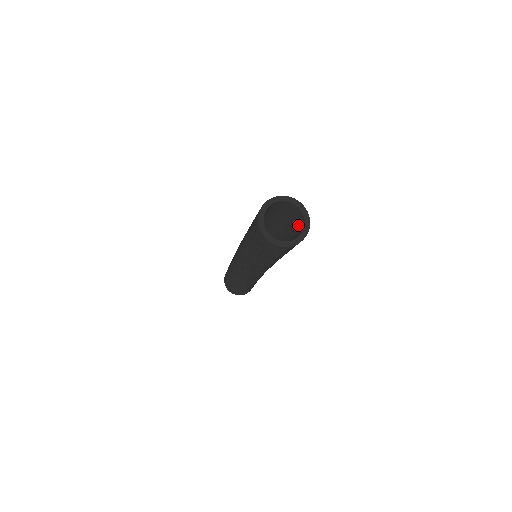
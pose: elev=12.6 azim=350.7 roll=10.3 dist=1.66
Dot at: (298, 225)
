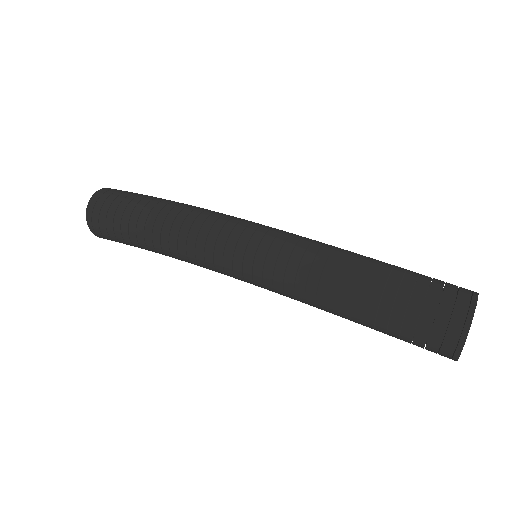
Dot at: occluded
